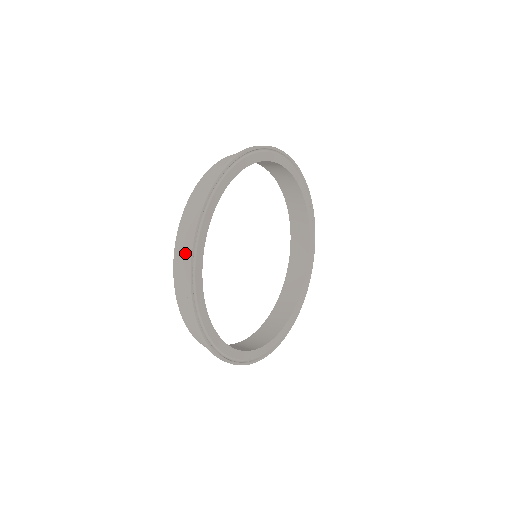
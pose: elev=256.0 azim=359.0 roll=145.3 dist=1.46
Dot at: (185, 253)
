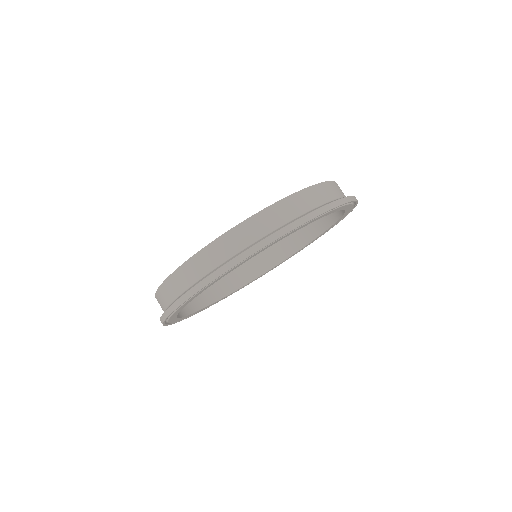
Dot at: (238, 244)
